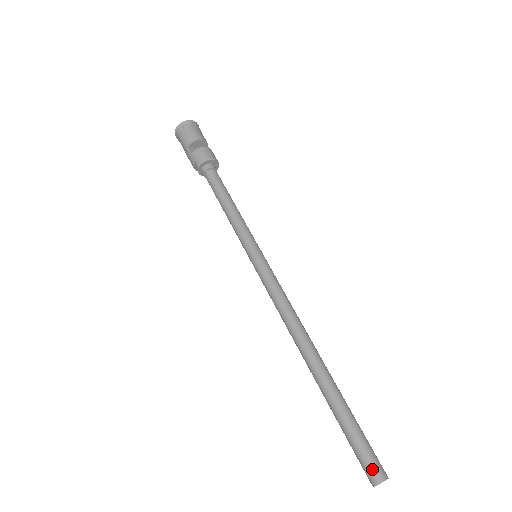
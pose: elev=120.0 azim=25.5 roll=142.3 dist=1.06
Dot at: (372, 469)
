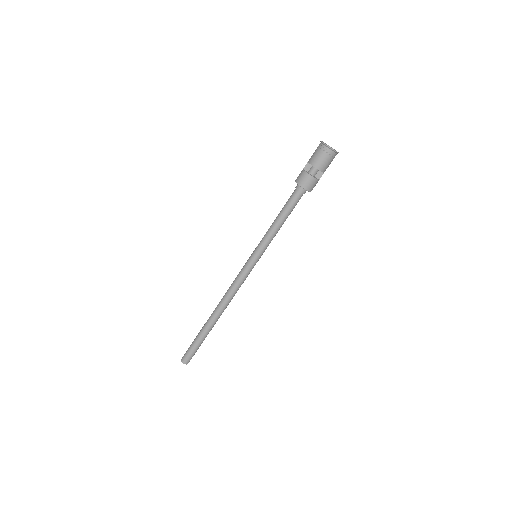
Dot at: (184, 356)
